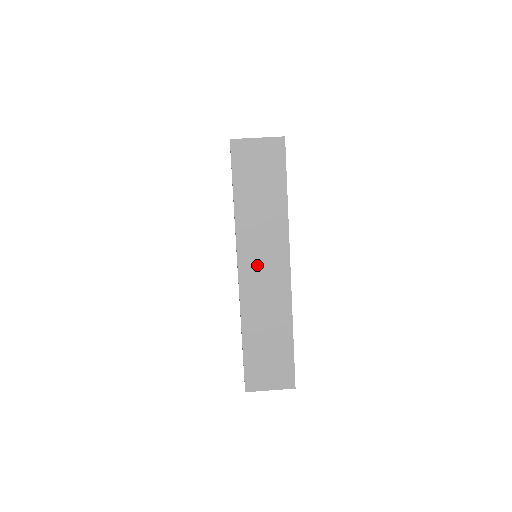
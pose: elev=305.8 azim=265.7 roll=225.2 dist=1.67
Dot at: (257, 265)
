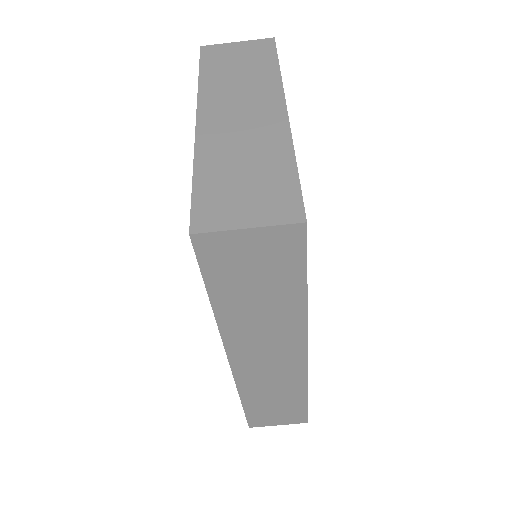
Dot at: (257, 357)
